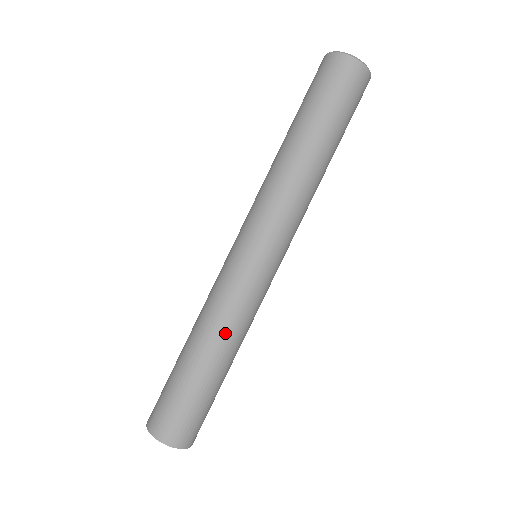
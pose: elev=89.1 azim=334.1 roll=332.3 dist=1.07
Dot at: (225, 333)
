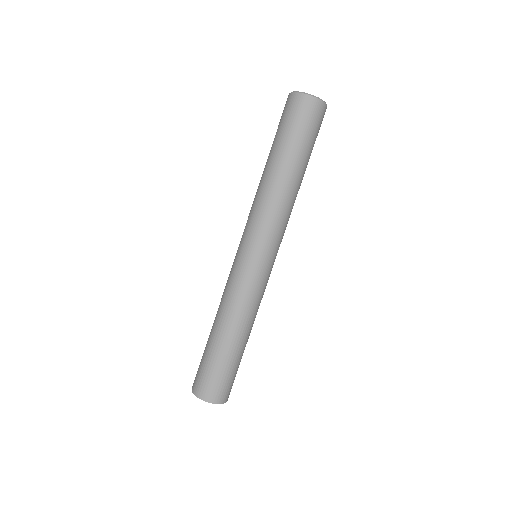
Dot at: (233, 315)
